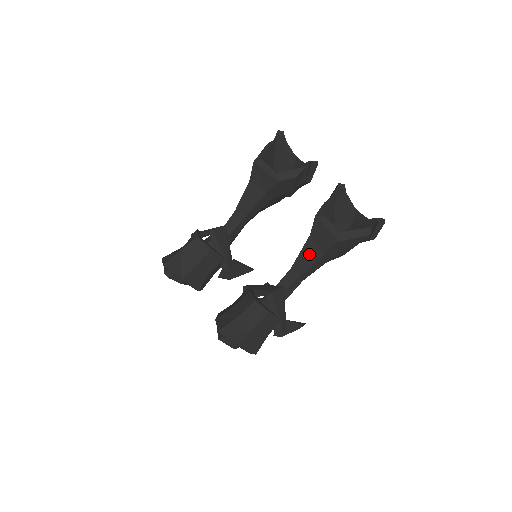
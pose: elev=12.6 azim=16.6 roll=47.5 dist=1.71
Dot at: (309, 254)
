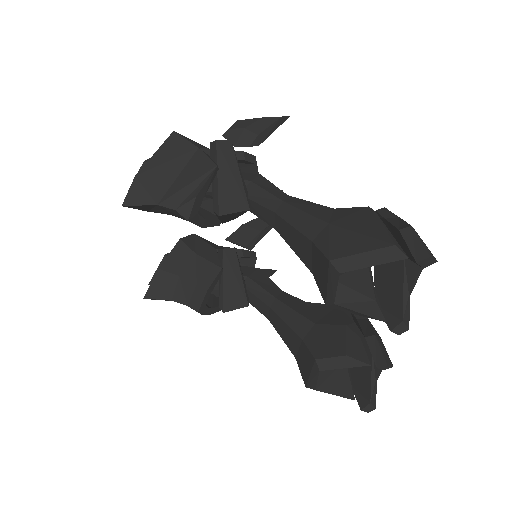
Dot at: (288, 336)
